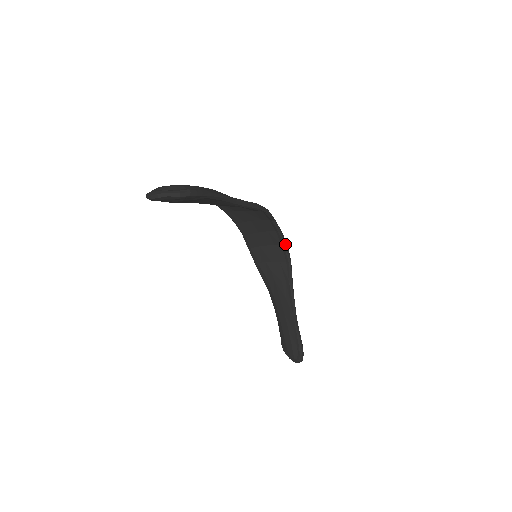
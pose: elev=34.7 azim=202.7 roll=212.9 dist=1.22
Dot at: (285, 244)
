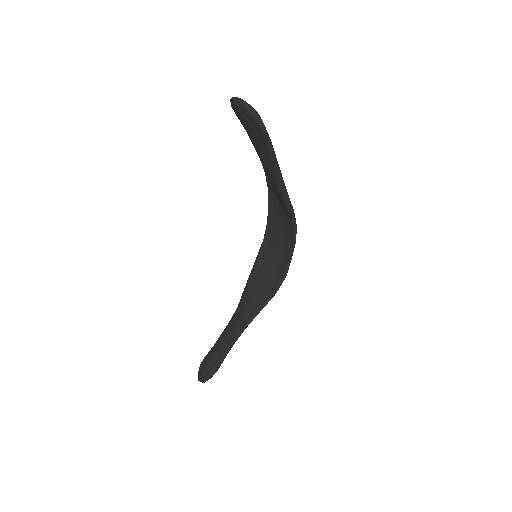
Dot at: (284, 276)
